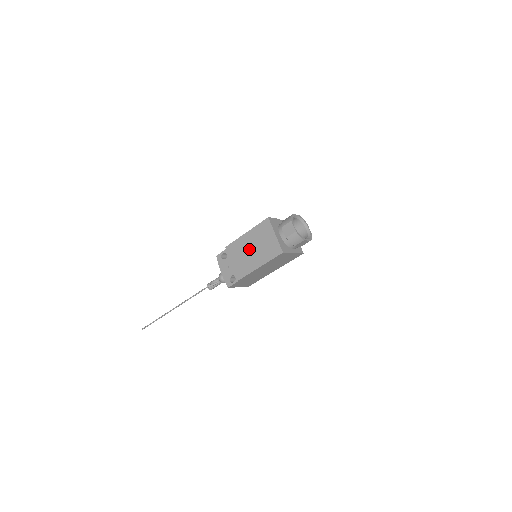
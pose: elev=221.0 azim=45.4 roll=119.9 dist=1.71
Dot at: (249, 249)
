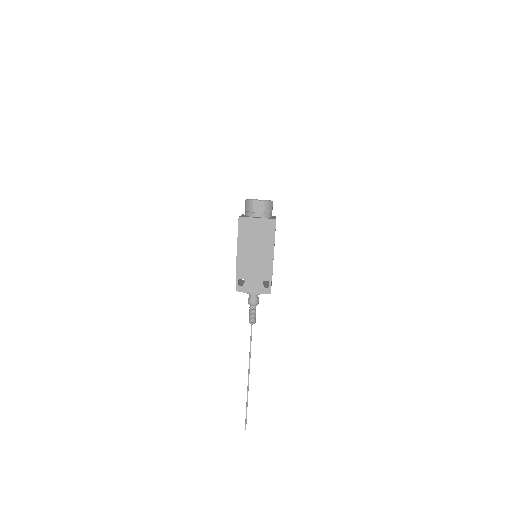
Dot at: (253, 251)
